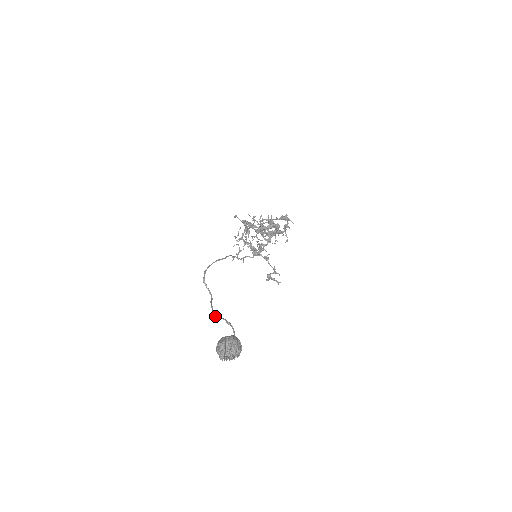
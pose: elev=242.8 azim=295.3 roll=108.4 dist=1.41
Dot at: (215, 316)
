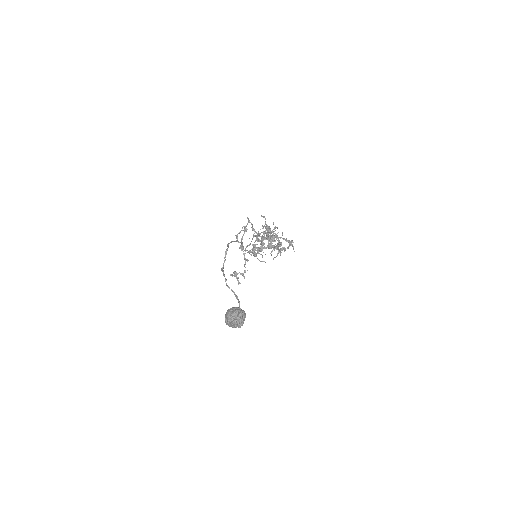
Dot at: occluded
